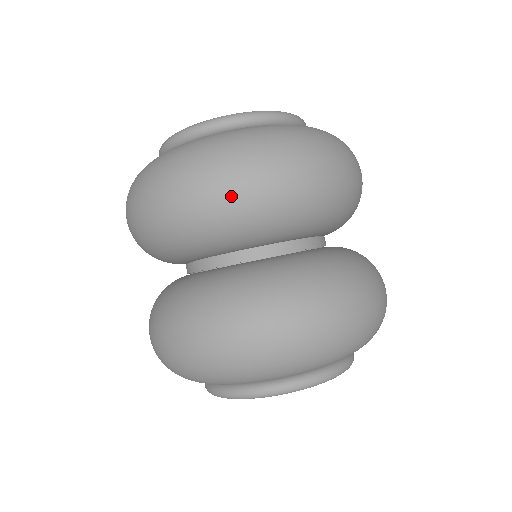
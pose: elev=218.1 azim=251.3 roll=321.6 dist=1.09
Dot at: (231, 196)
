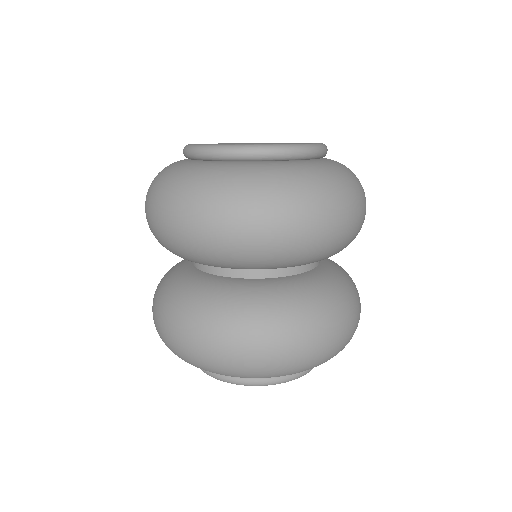
Dot at: (279, 238)
